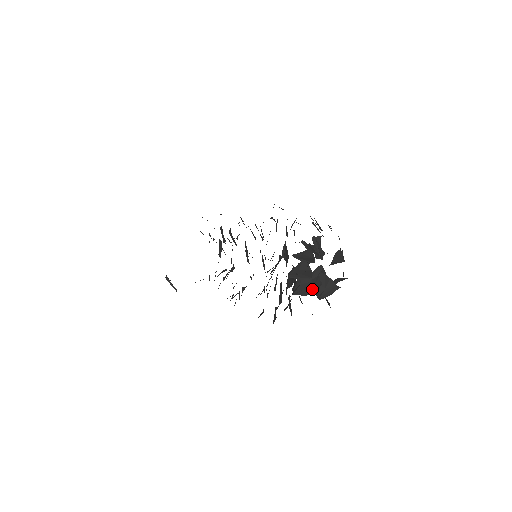
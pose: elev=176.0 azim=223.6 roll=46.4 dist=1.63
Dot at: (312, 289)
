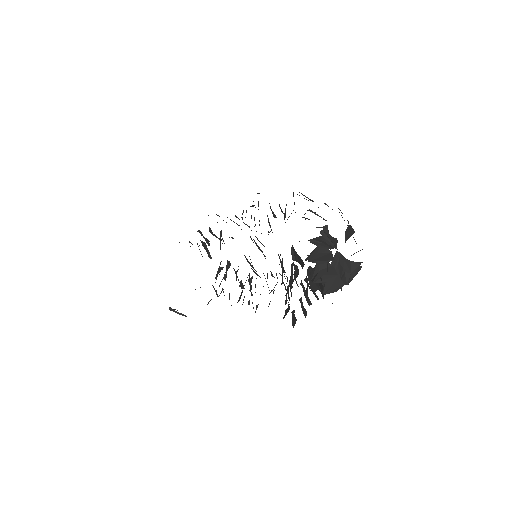
Dot at: (340, 283)
